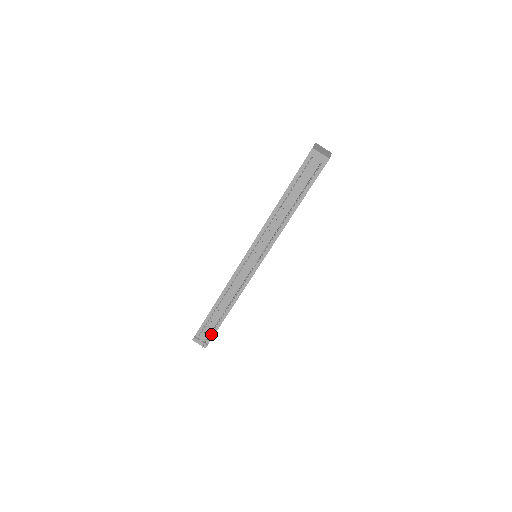
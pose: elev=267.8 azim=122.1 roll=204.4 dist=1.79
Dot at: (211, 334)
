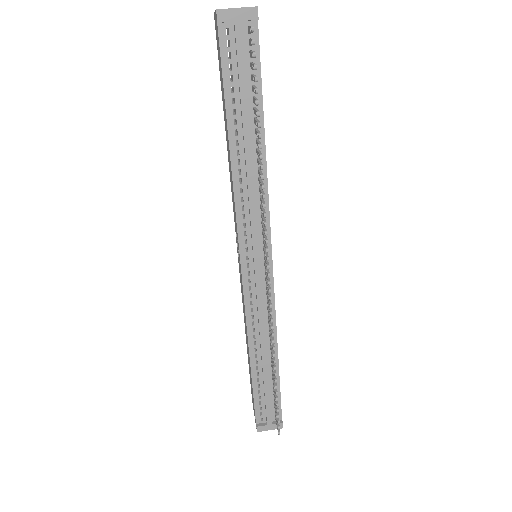
Dot at: occluded
